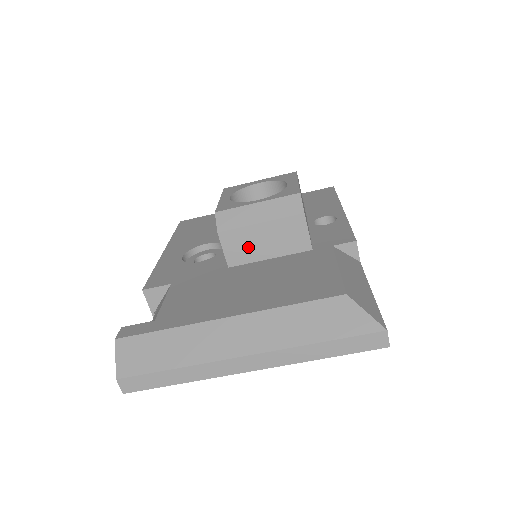
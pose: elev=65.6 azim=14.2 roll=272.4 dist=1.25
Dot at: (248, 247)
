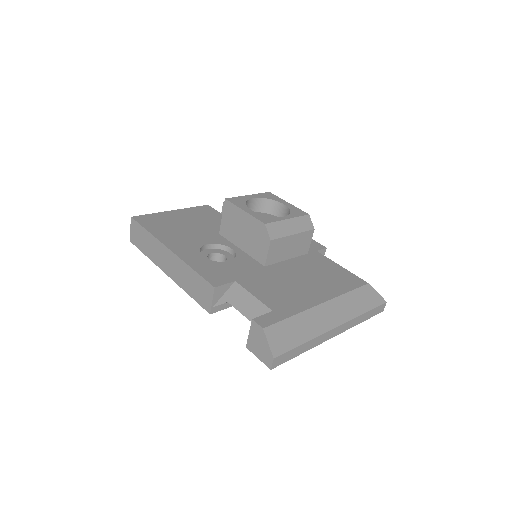
Dot at: (281, 251)
